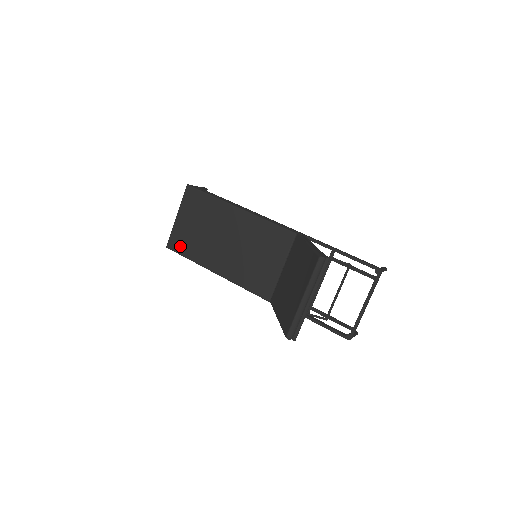
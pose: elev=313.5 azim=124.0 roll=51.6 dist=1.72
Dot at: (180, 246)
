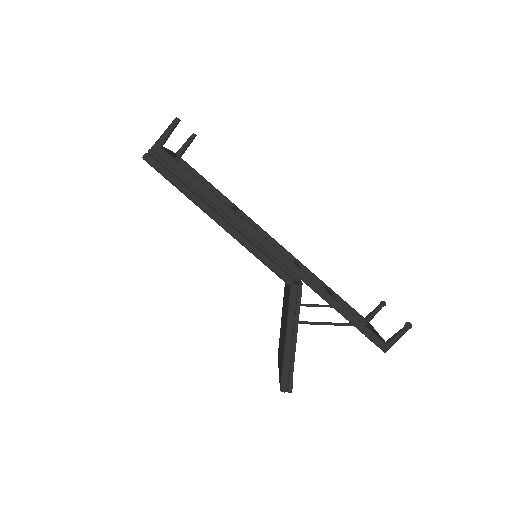
Dot at: occluded
